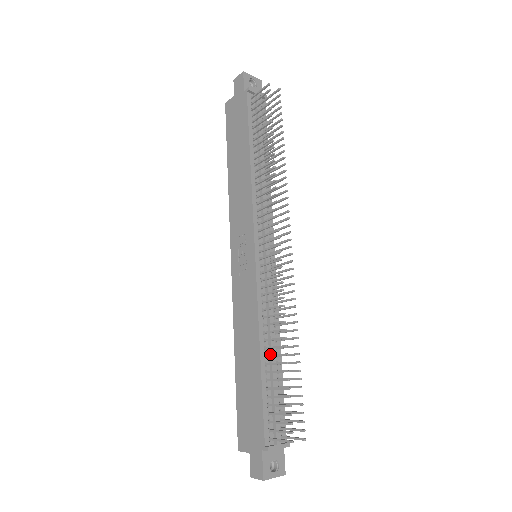
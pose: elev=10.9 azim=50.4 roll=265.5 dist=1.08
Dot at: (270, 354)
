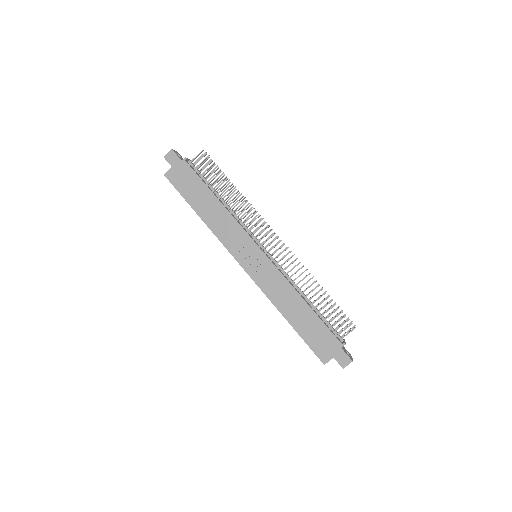
Dot at: (307, 300)
